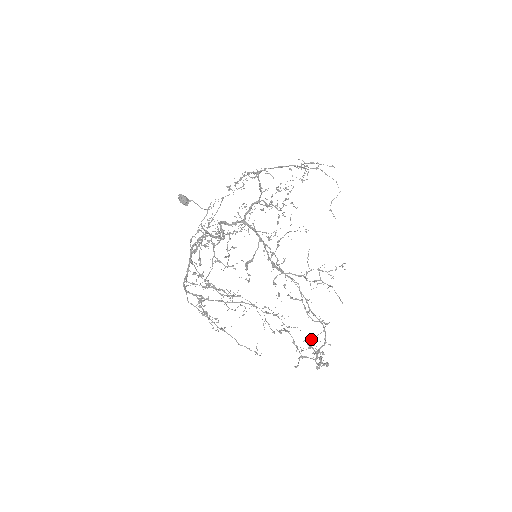
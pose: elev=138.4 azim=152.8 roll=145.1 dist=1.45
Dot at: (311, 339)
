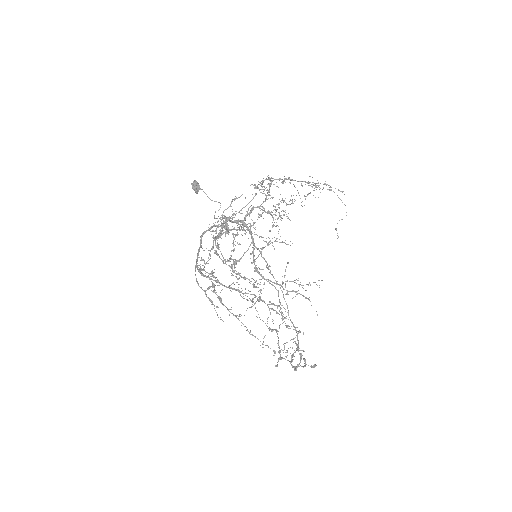
Dot at: (283, 344)
